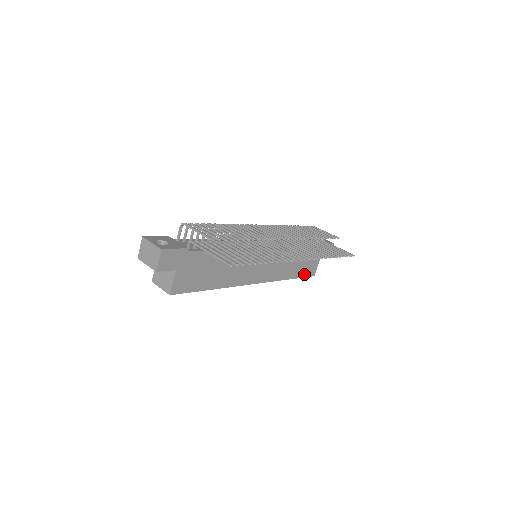
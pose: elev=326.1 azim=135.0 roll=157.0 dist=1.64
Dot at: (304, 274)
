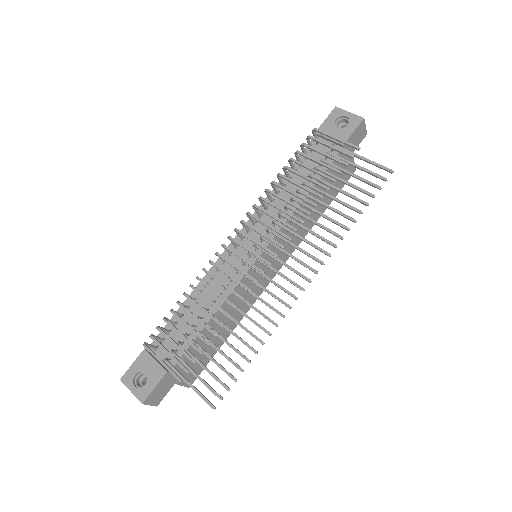
Dot at: occluded
